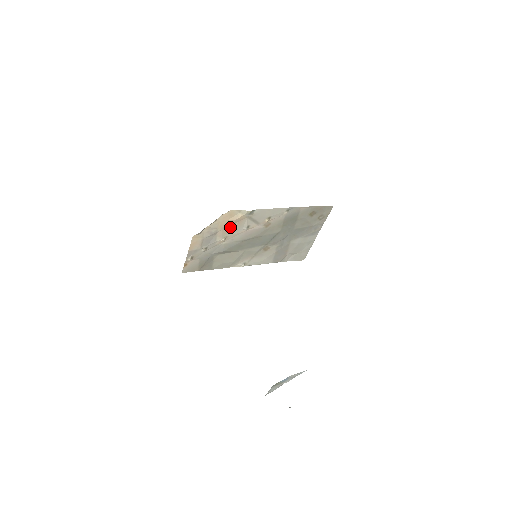
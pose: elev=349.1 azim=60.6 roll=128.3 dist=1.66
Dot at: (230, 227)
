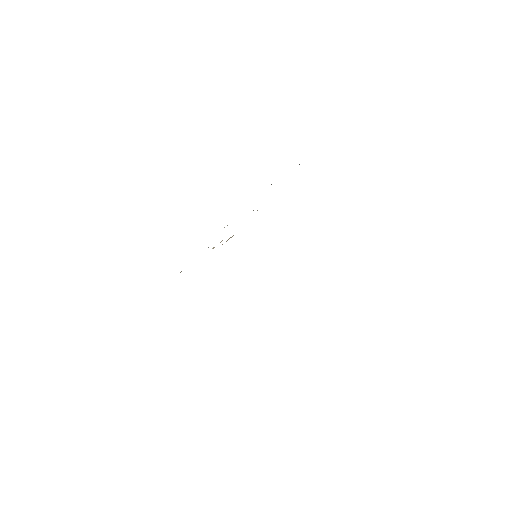
Dot at: (220, 242)
